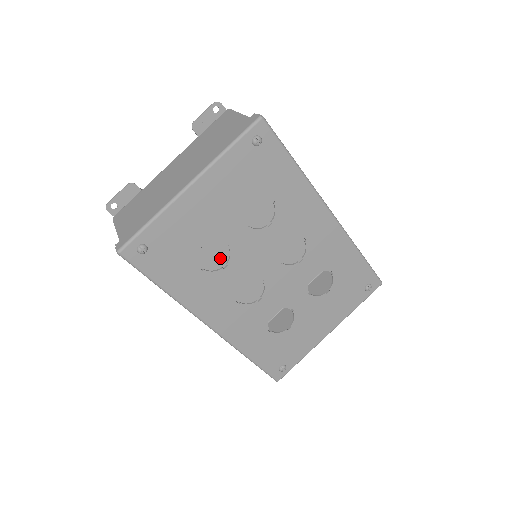
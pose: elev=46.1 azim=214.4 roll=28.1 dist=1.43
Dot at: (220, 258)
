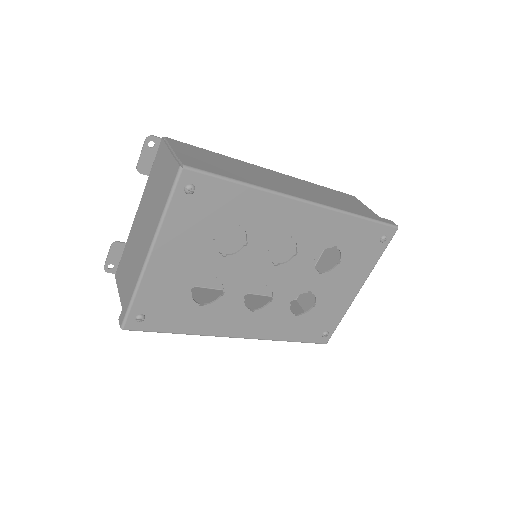
Dot at: occluded
